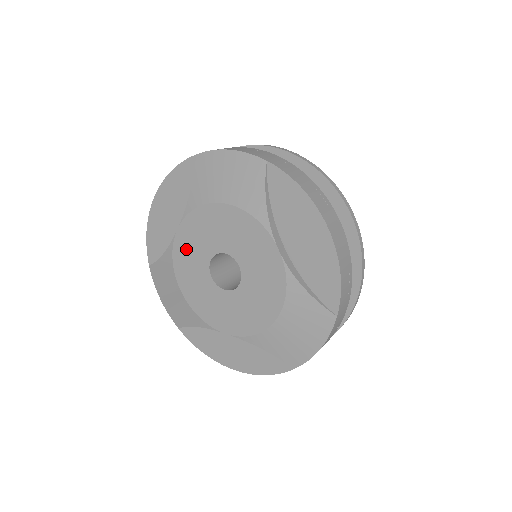
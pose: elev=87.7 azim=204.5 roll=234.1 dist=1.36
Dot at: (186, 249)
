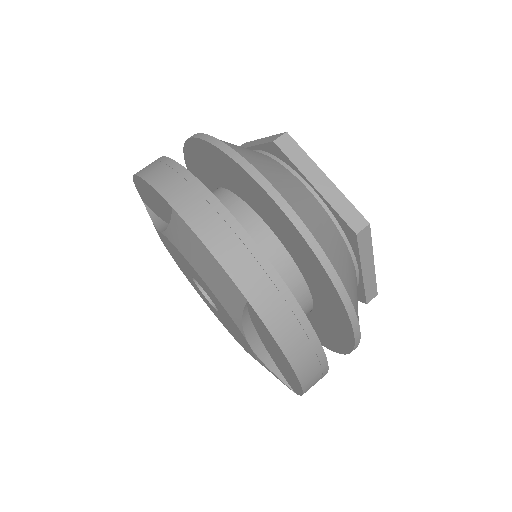
Dot at: (170, 248)
